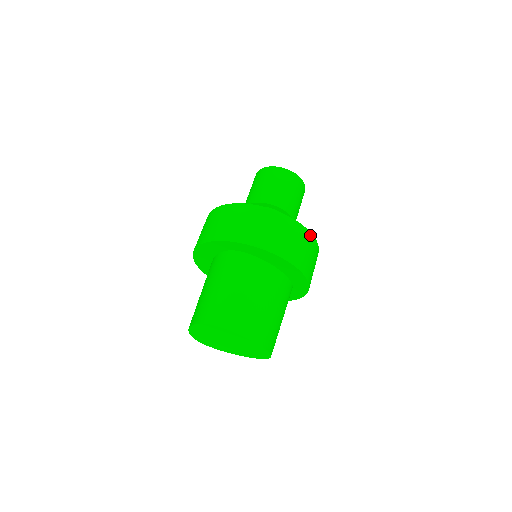
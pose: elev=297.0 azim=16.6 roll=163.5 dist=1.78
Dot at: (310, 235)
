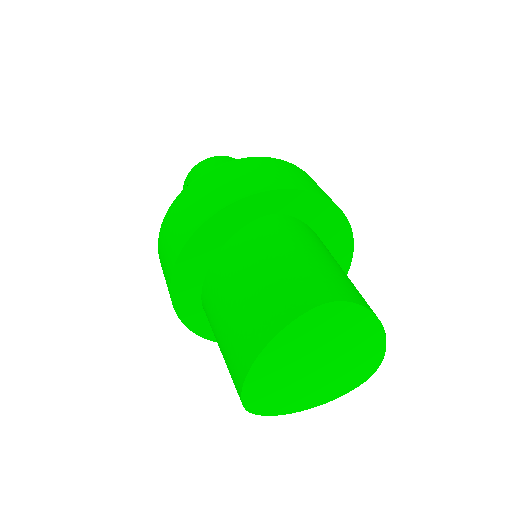
Dot at: occluded
